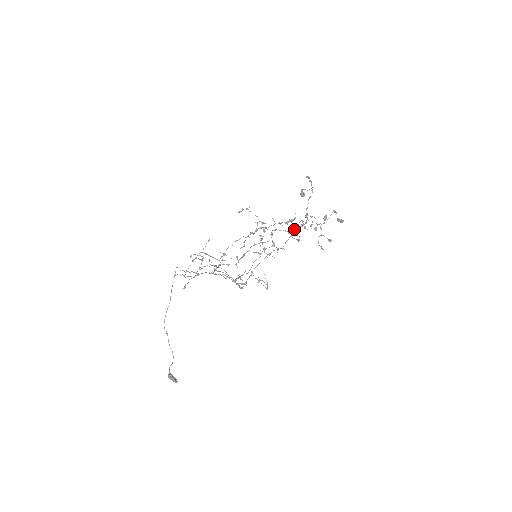
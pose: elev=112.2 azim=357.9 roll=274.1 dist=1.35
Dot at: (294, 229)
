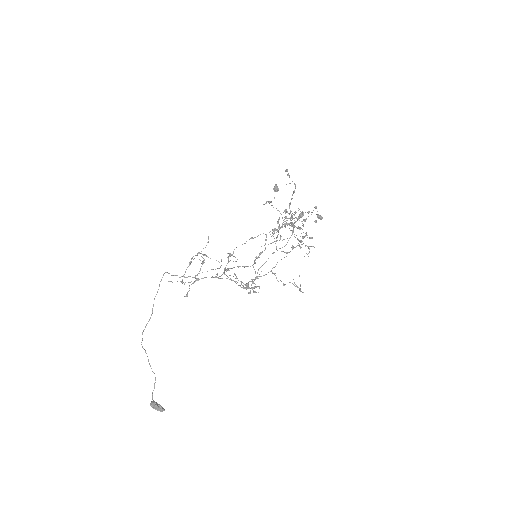
Dot at: occluded
